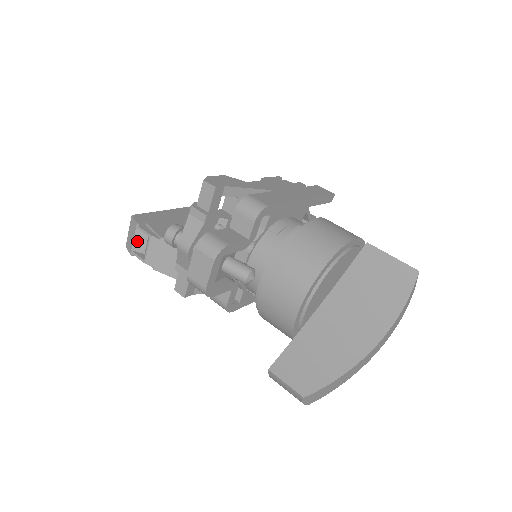
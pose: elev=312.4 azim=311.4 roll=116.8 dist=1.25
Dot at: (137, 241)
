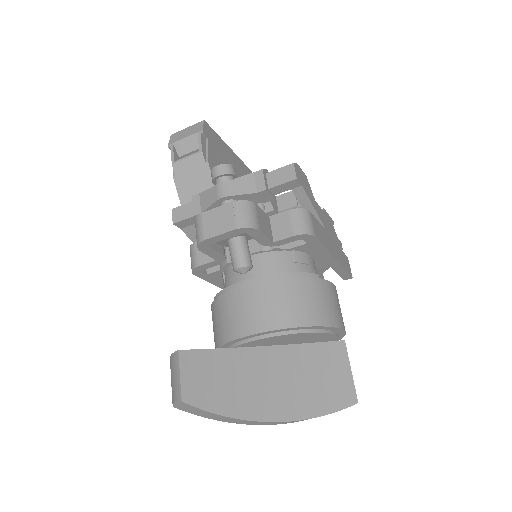
Dot at: (186, 142)
